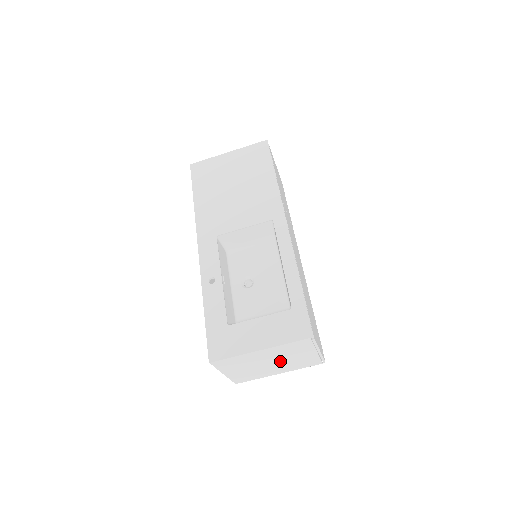
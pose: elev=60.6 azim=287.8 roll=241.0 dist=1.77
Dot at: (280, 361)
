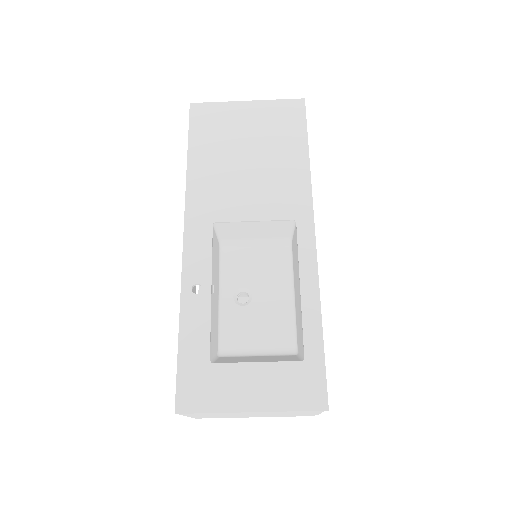
Dot at: (266, 414)
